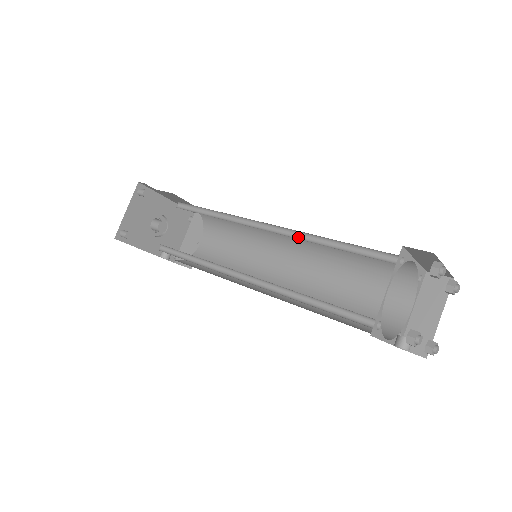
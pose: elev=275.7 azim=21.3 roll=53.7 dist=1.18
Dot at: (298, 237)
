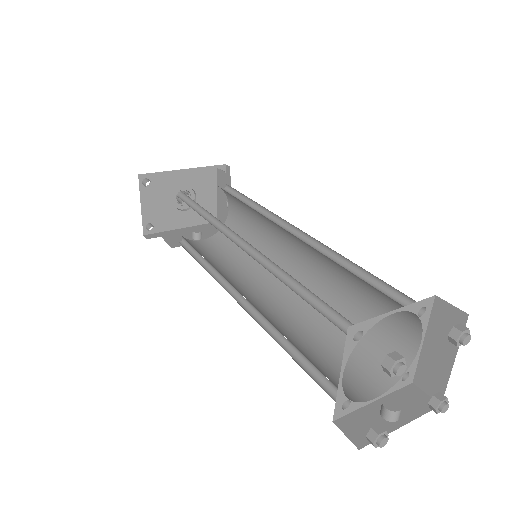
Dot at: (269, 263)
